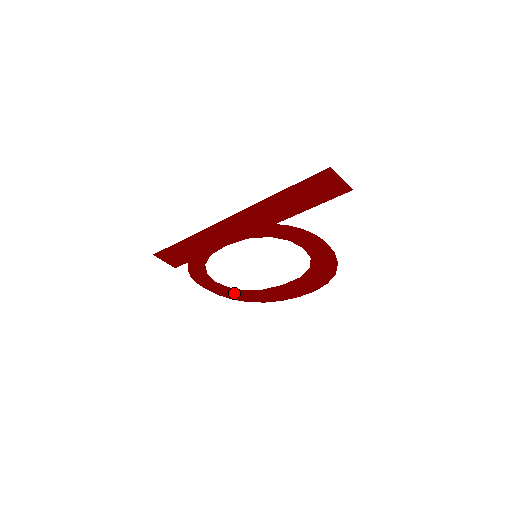
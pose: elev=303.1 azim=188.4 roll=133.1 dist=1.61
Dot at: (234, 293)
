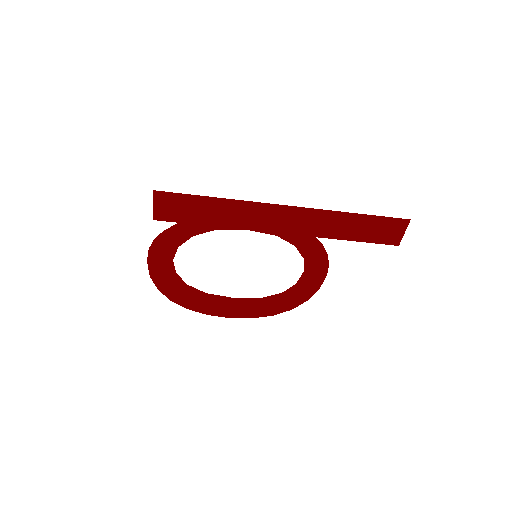
Dot at: (171, 283)
